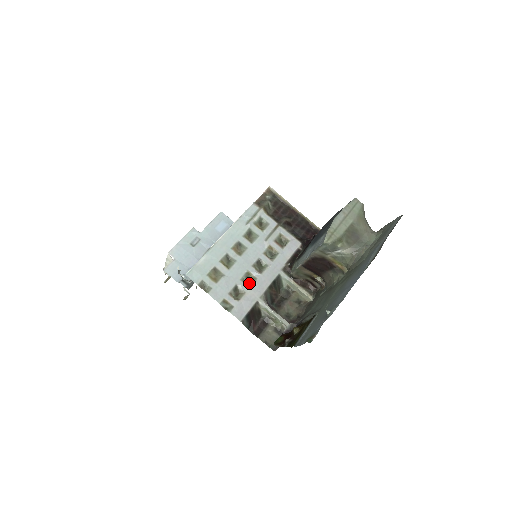
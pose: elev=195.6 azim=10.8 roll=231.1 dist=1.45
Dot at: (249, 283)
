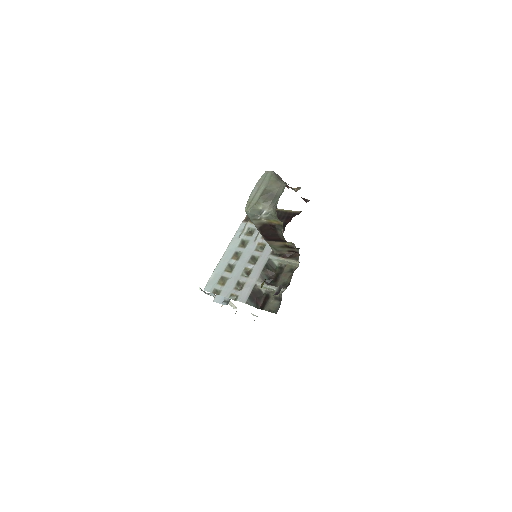
Dot at: (249, 275)
